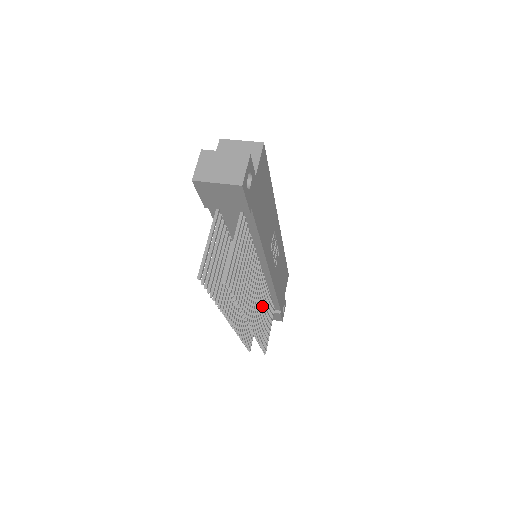
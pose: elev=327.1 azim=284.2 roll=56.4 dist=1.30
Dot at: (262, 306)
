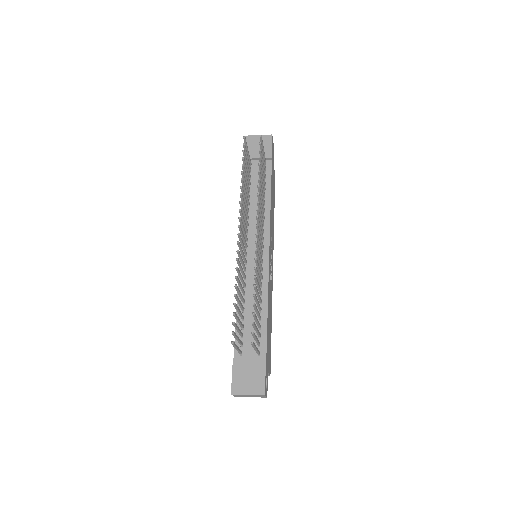
Dot at: (258, 278)
